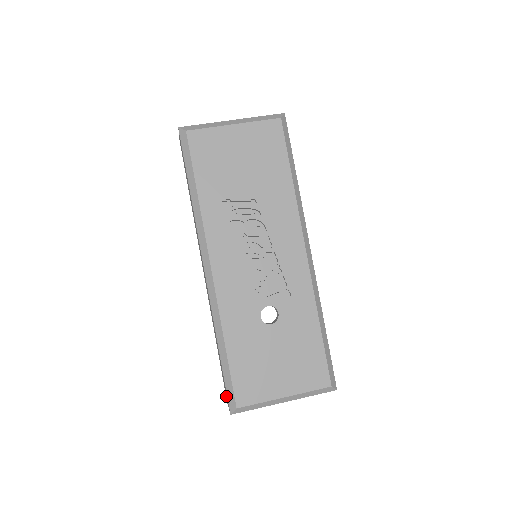
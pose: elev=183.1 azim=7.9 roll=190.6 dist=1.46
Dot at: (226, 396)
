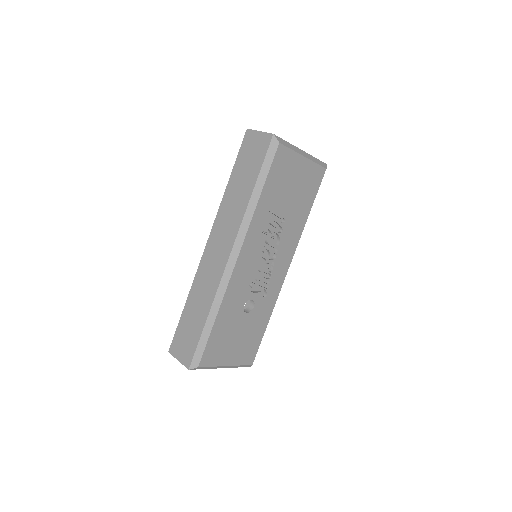
Dot at: (179, 350)
